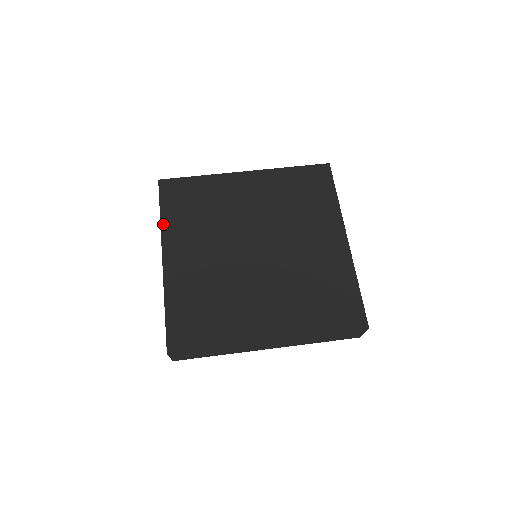
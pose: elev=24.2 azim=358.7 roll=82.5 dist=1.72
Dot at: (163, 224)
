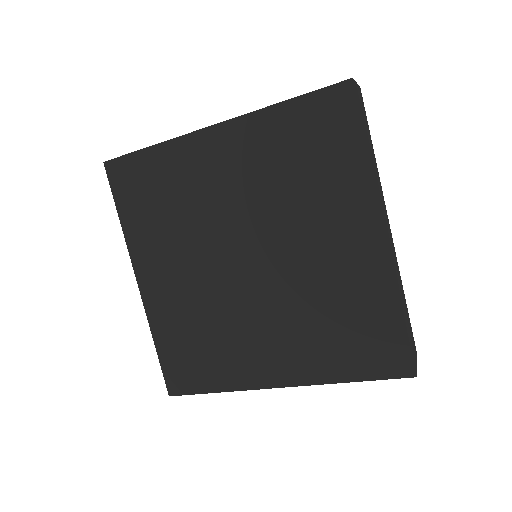
Dot at: (126, 233)
